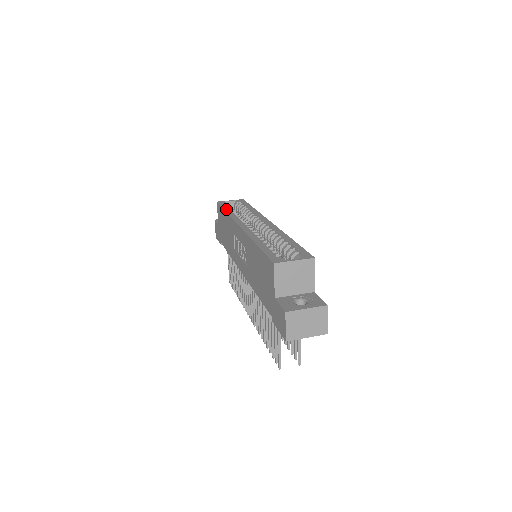
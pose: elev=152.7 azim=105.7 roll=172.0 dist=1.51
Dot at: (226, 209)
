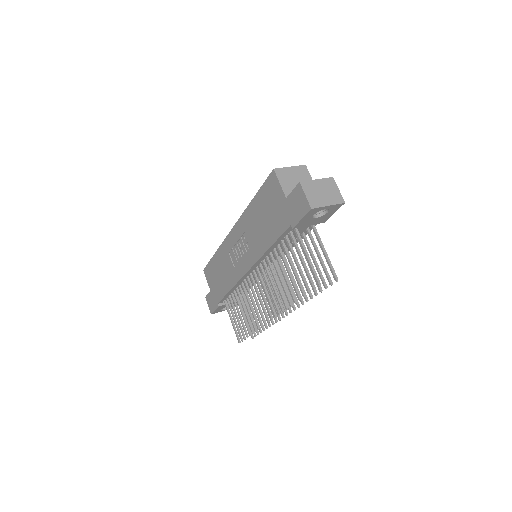
Dot at: occluded
